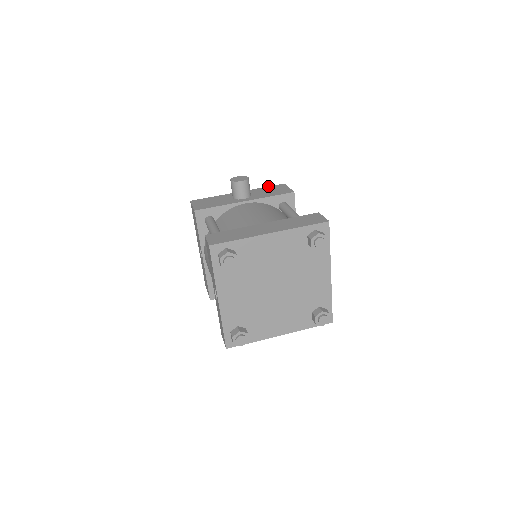
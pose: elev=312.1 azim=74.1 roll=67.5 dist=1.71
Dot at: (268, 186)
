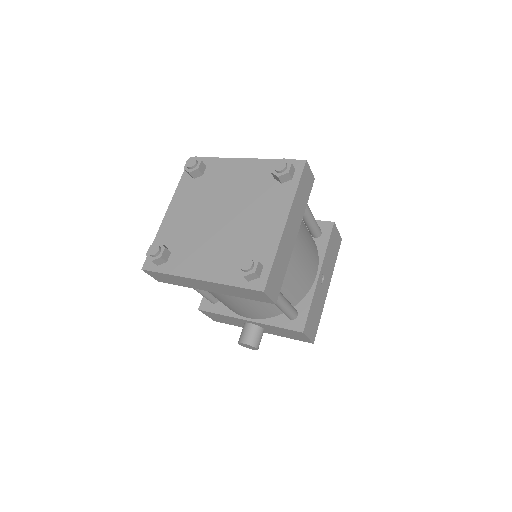
Dot at: occluded
